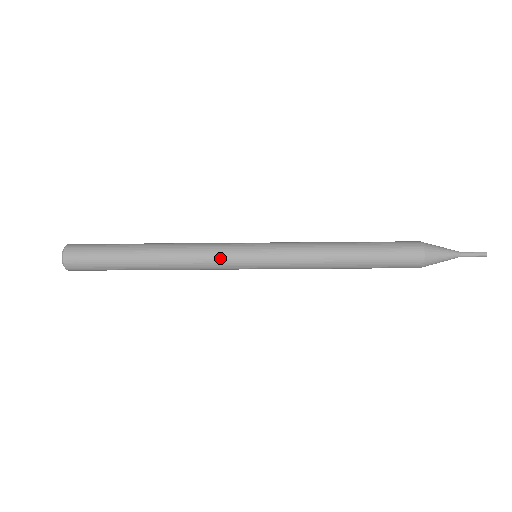
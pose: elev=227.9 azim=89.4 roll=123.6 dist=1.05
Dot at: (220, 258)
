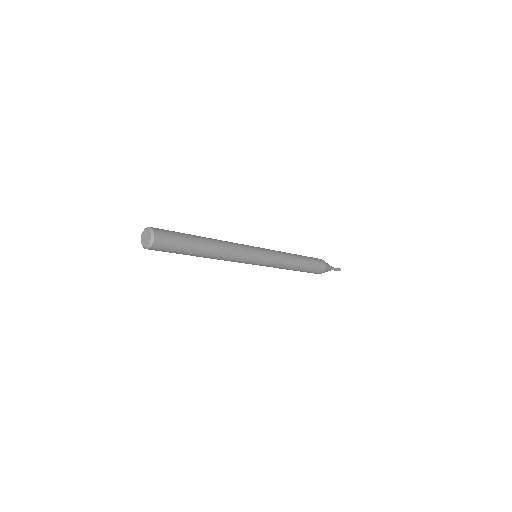
Dot at: (243, 261)
